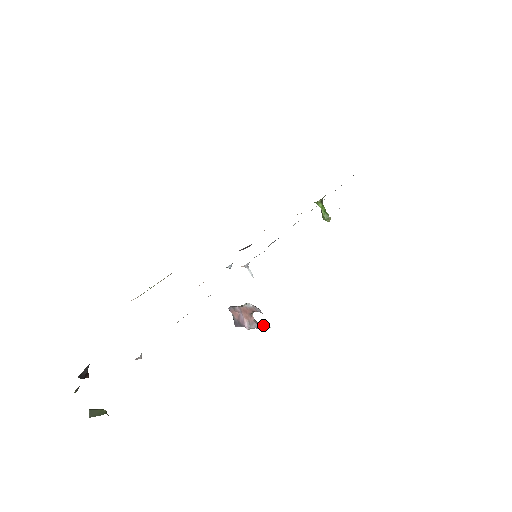
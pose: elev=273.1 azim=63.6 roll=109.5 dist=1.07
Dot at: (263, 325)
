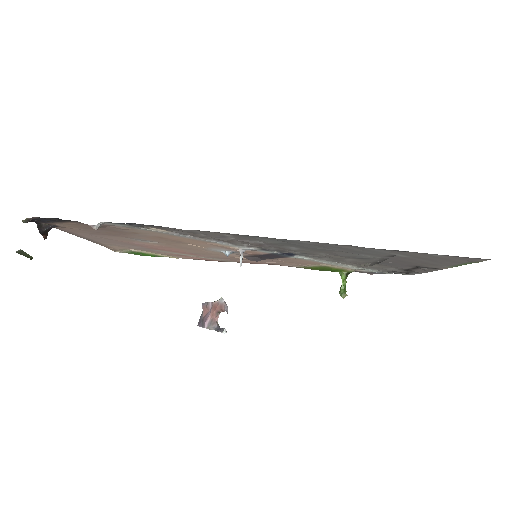
Dot at: (222, 328)
